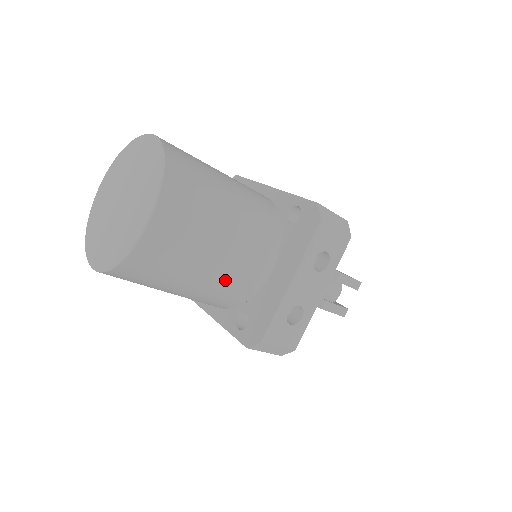
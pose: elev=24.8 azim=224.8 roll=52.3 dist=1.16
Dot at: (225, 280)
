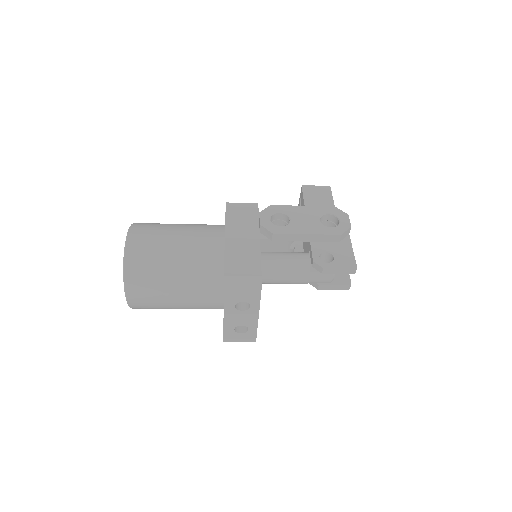
Dot at: (195, 308)
